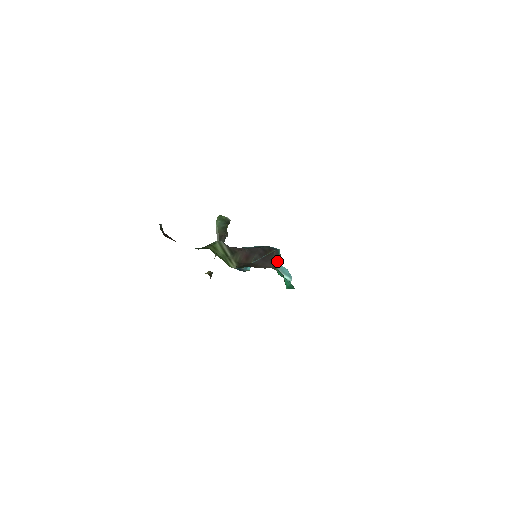
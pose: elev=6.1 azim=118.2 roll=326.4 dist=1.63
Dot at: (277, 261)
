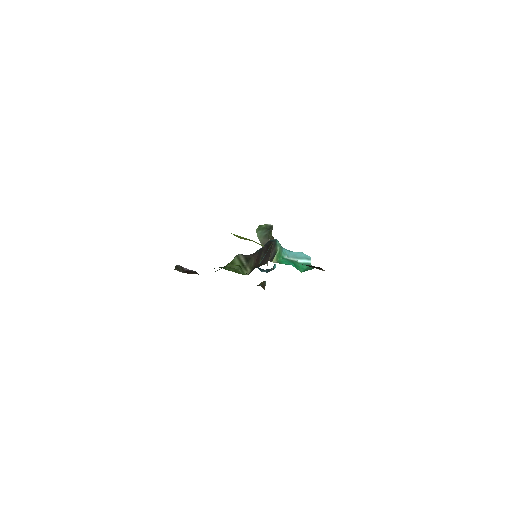
Dot at: (275, 252)
